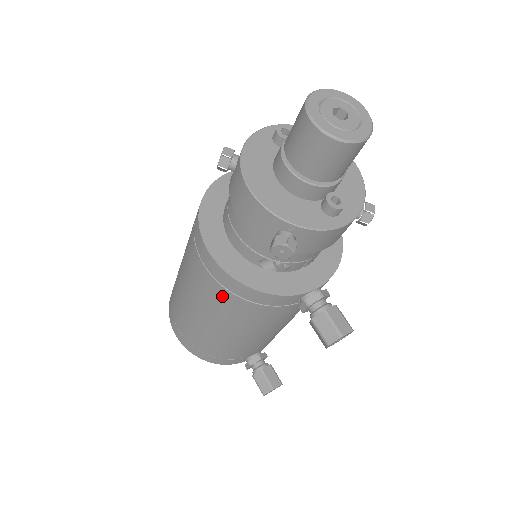
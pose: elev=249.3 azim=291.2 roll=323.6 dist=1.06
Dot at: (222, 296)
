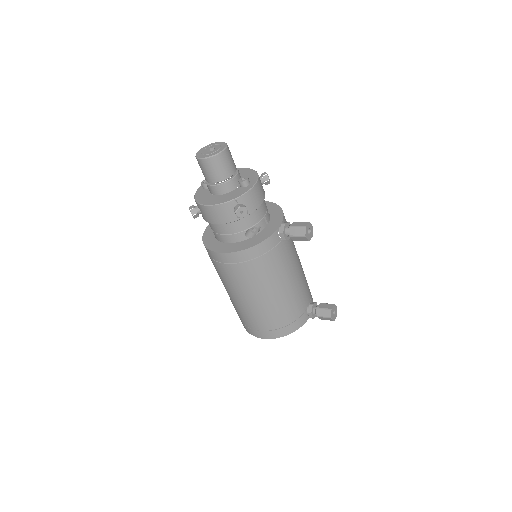
Dot at: (248, 269)
